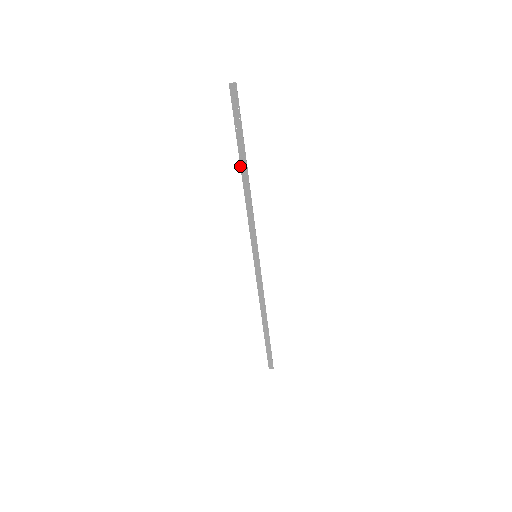
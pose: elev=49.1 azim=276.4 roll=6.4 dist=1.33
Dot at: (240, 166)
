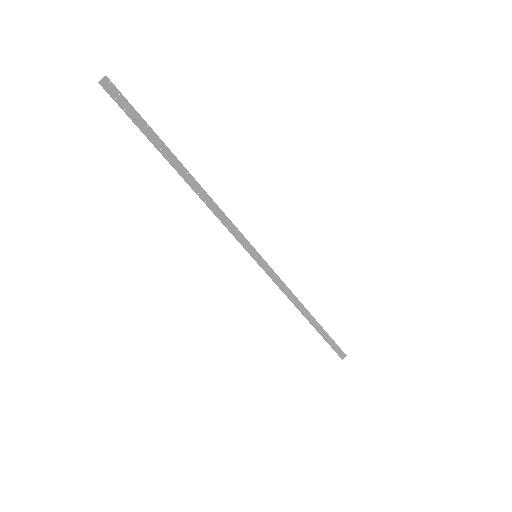
Dot at: occluded
